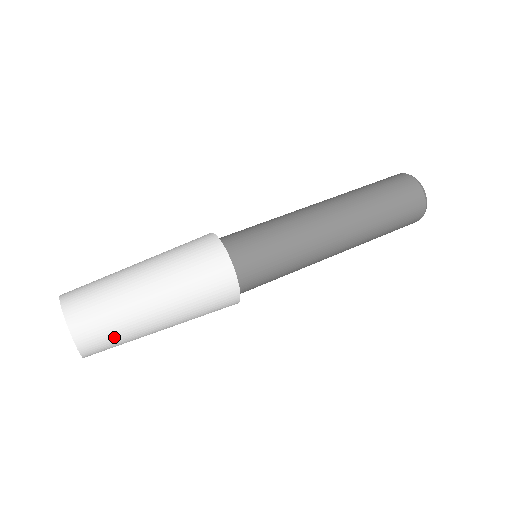
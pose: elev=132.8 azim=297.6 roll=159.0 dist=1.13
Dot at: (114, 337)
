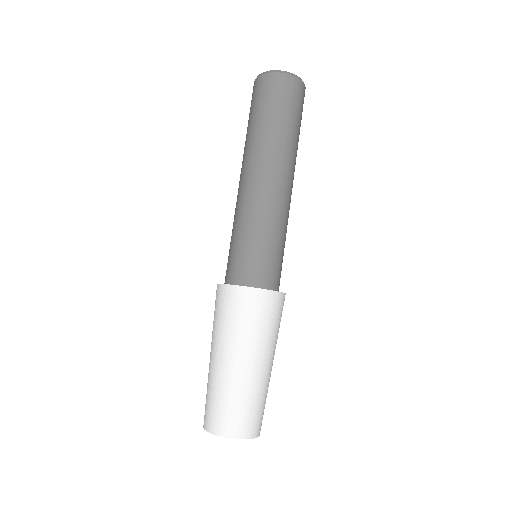
Dot at: occluded
